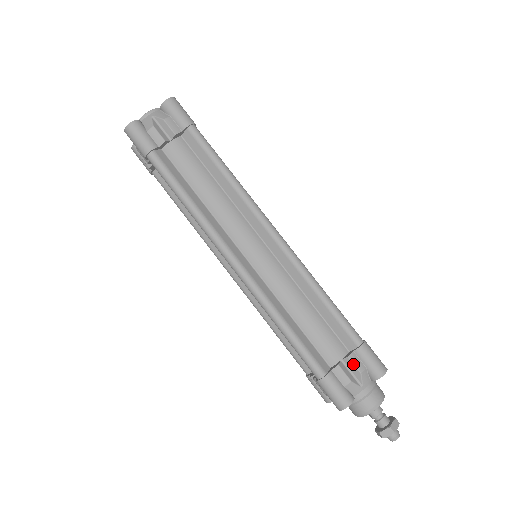
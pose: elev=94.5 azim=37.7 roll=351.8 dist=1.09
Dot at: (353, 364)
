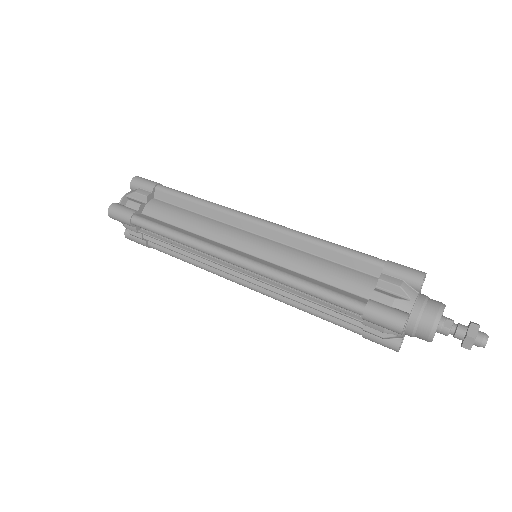
Dot at: occluded
